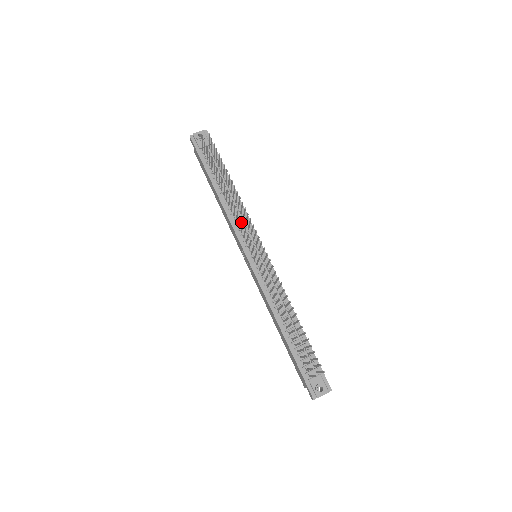
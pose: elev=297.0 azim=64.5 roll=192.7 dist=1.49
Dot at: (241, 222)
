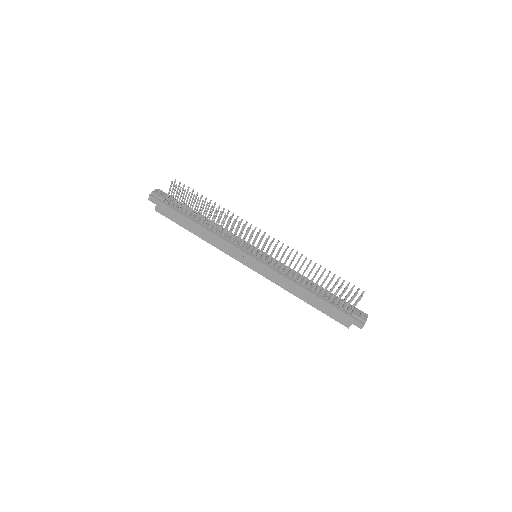
Dot at: (231, 237)
